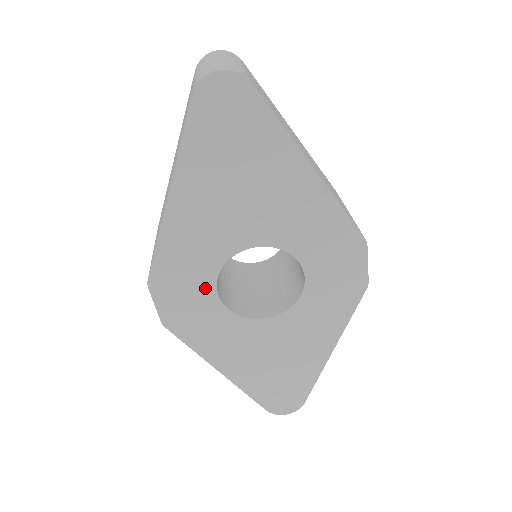
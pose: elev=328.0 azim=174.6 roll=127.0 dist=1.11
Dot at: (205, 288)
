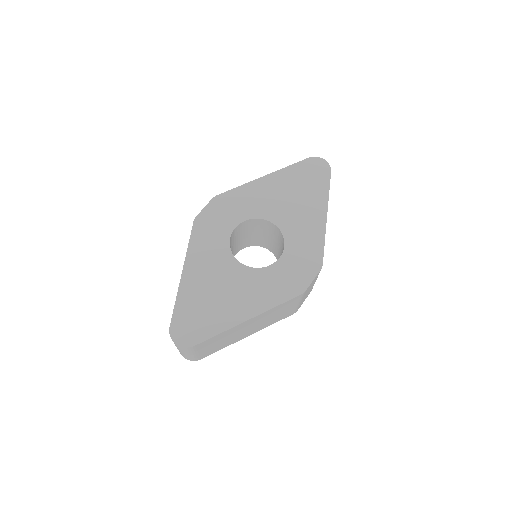
Dot at: (233, 221)
